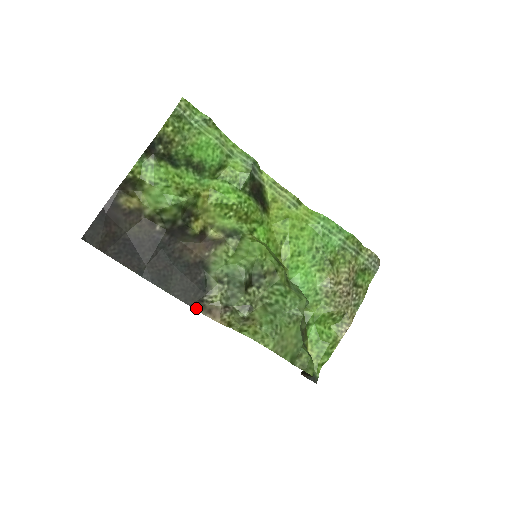
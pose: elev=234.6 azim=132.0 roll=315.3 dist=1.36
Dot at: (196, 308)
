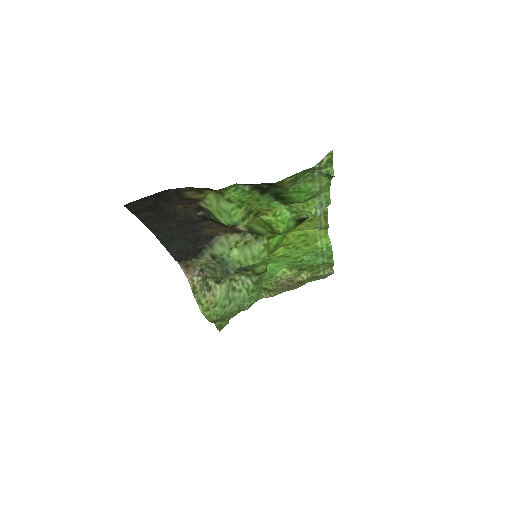
Dot at: (179, 261)
